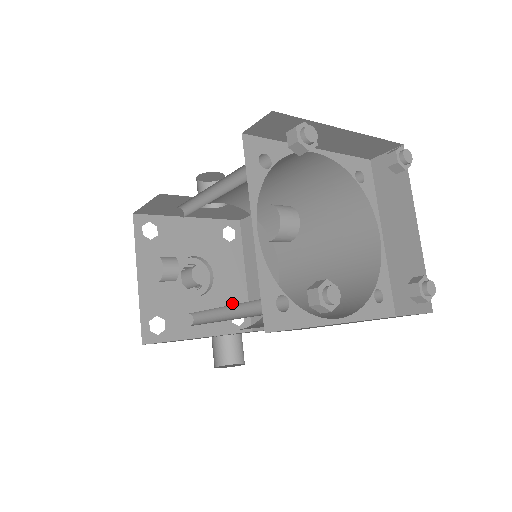
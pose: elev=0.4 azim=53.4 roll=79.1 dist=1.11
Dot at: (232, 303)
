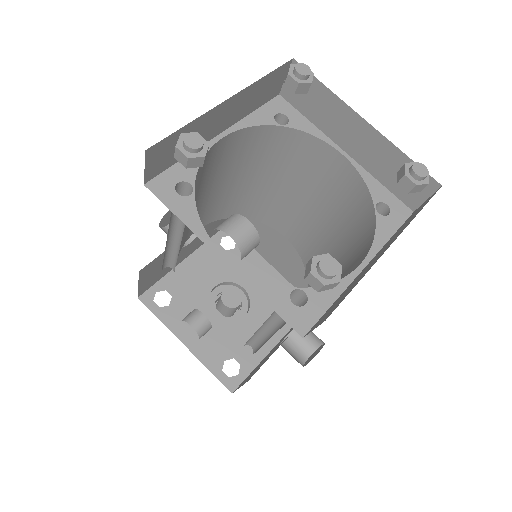
Dot at: occluded
